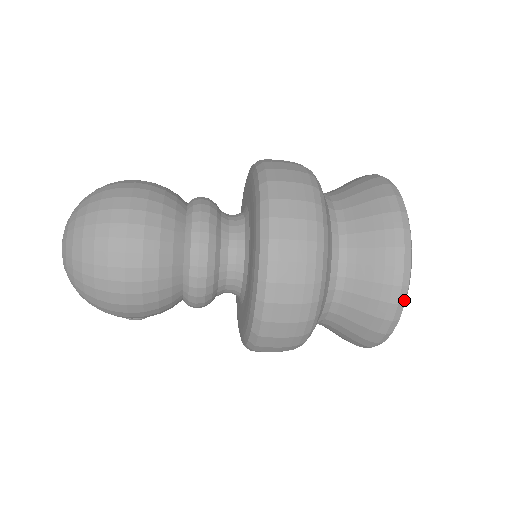
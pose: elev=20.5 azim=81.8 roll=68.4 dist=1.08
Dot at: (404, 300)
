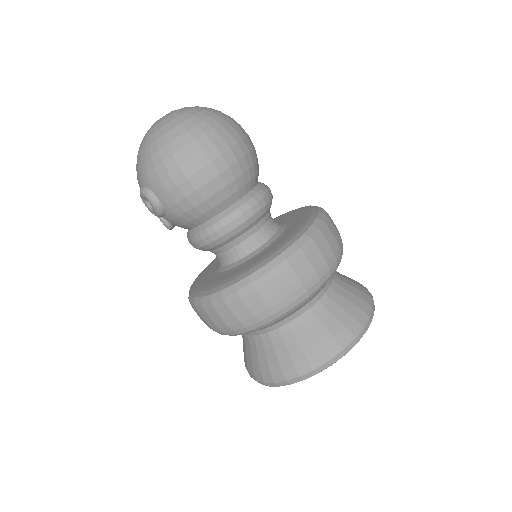
Dot at: (358, 340)
